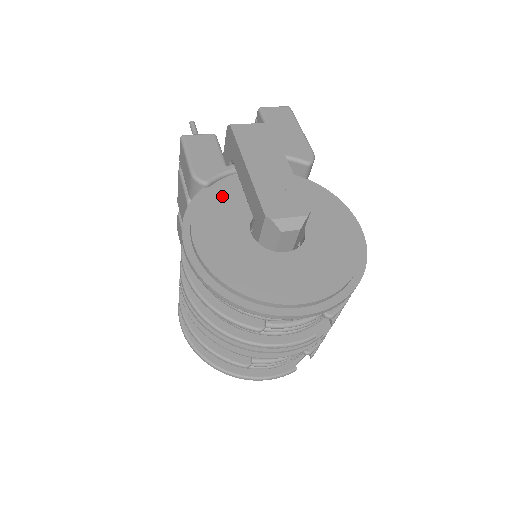
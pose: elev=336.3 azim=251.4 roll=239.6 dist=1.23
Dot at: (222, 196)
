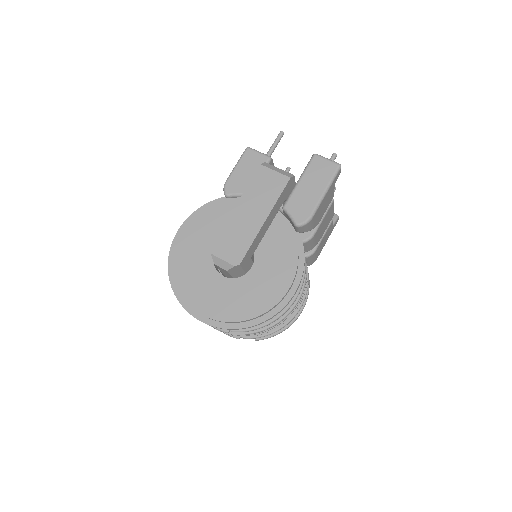
Dot at: (225, 211)
